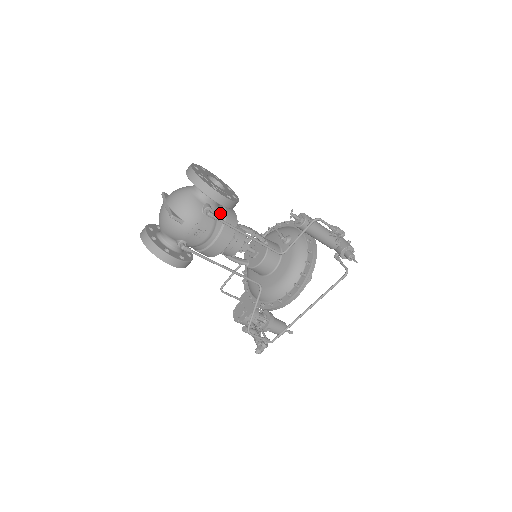
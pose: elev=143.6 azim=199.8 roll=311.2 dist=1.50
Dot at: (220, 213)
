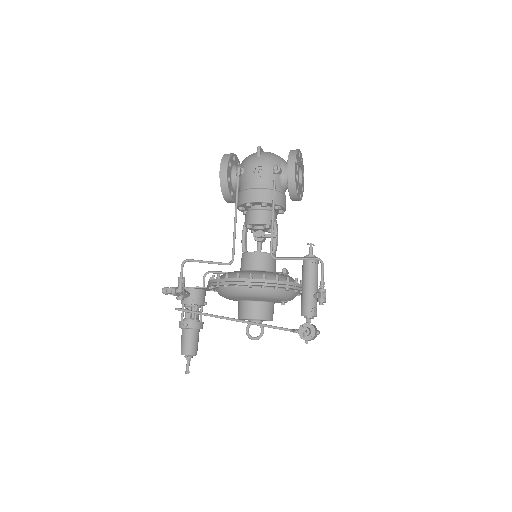
Dot at: (279, 186)
